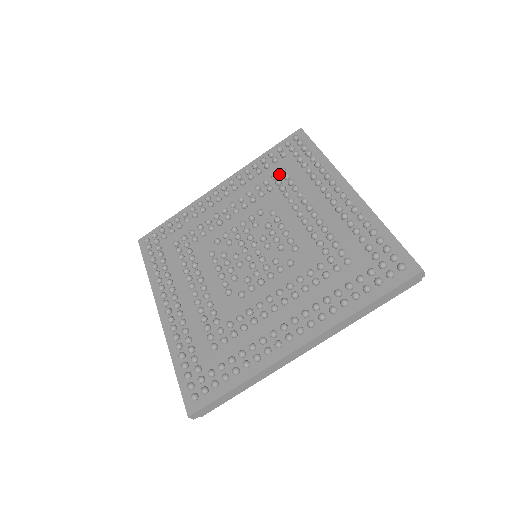
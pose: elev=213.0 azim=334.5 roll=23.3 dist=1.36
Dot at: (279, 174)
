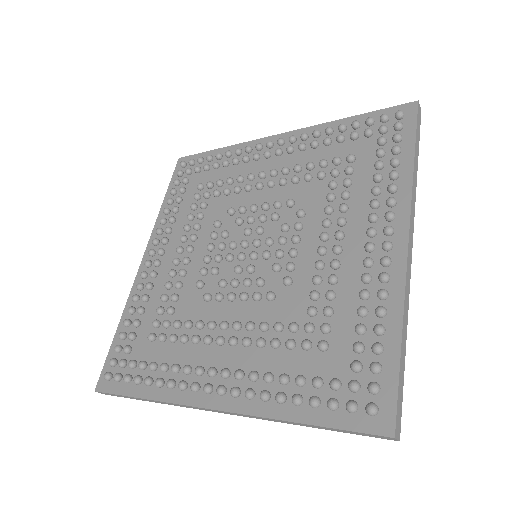
Dot at: (345, 160)
